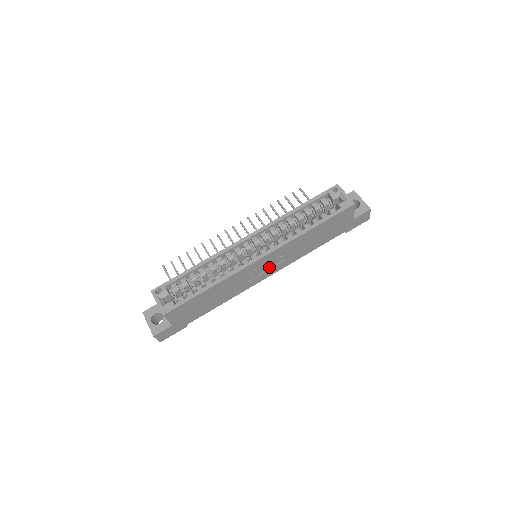
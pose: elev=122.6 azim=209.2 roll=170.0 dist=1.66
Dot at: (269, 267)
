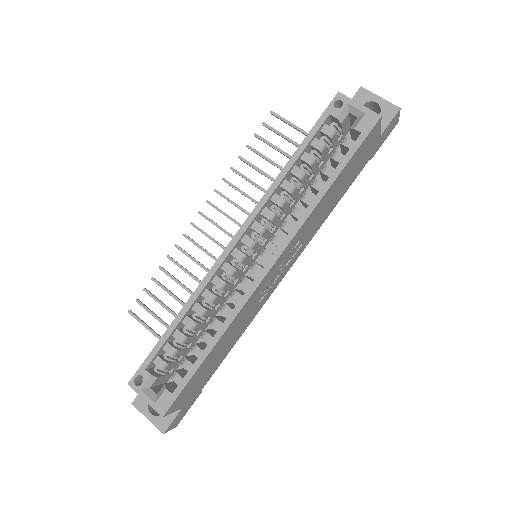
Dot at: (283, 267)
